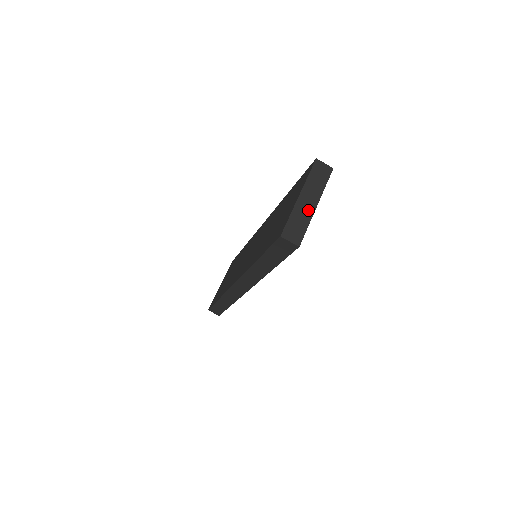
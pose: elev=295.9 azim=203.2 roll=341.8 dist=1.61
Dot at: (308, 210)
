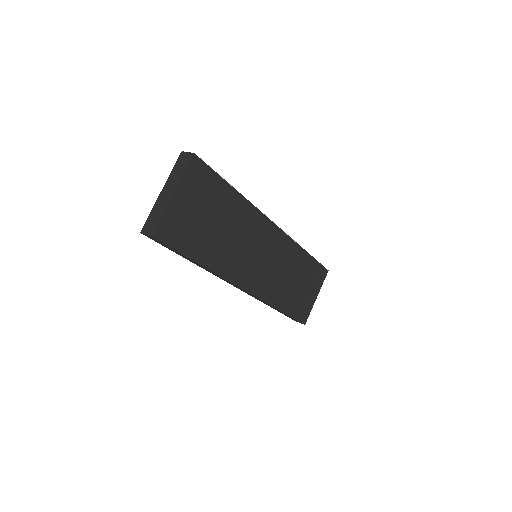
Dot at: (165, 201)
